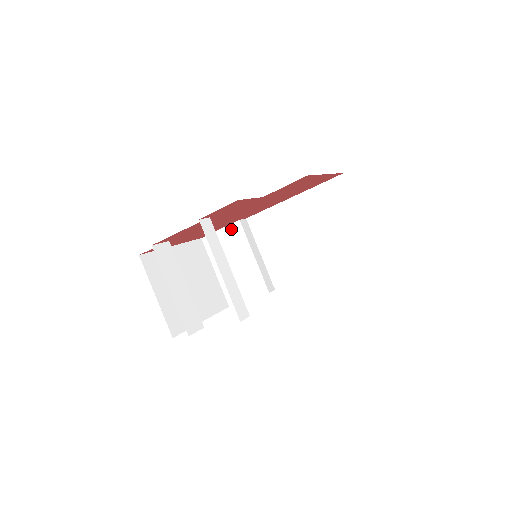
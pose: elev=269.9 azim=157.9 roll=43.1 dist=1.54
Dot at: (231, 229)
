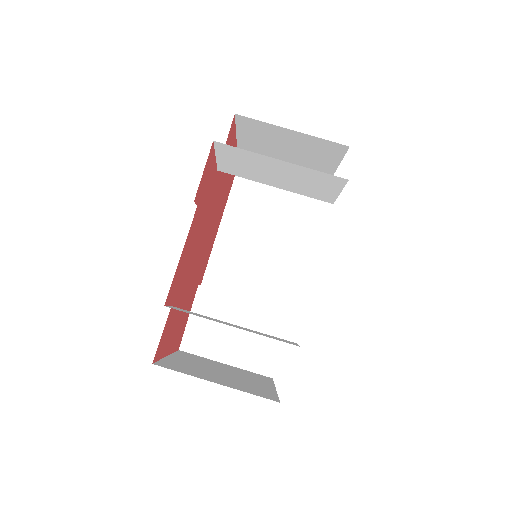
Dot at: (199, 303)
